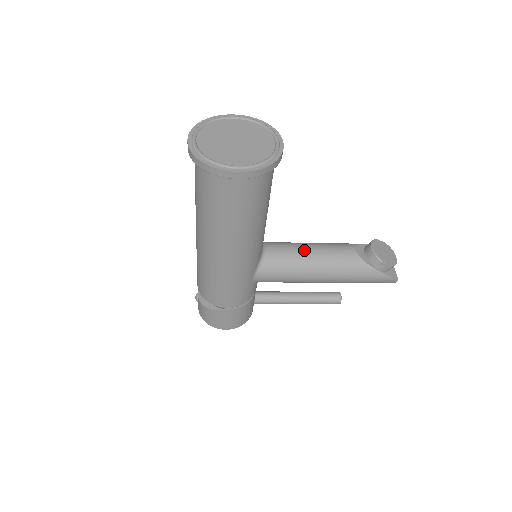
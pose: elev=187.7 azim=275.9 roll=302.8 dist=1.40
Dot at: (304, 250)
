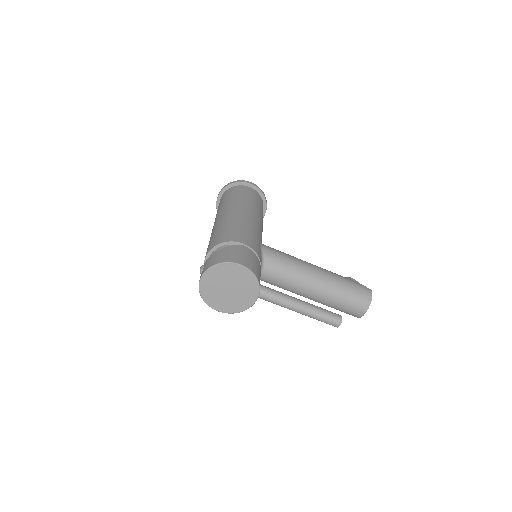
Dot at: occluded
